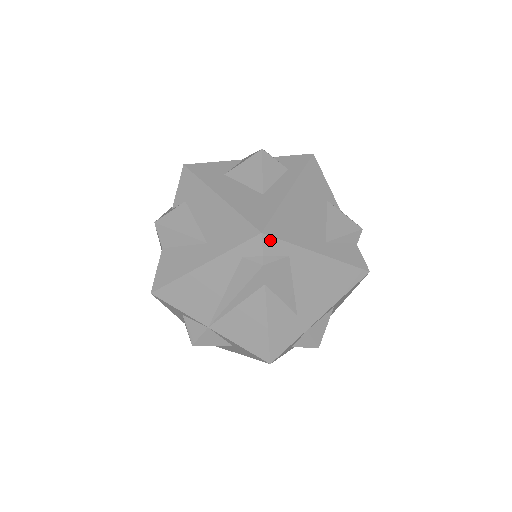
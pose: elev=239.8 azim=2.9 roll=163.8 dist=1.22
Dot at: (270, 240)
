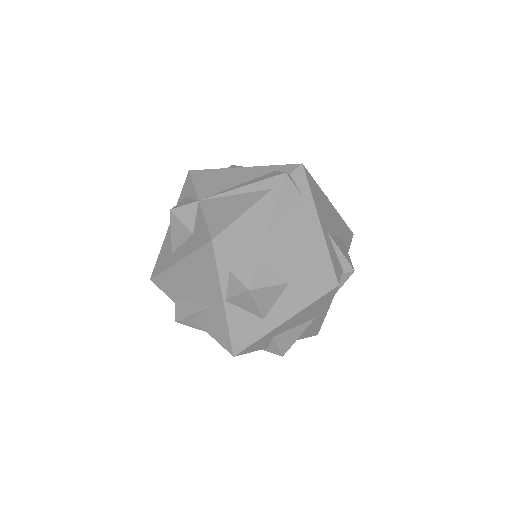
Dot at: (302, 173)
